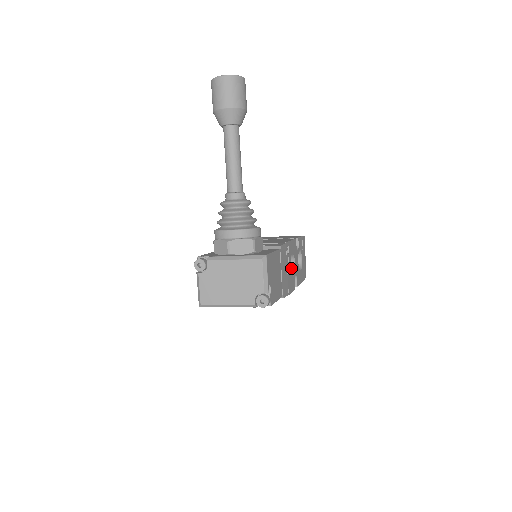
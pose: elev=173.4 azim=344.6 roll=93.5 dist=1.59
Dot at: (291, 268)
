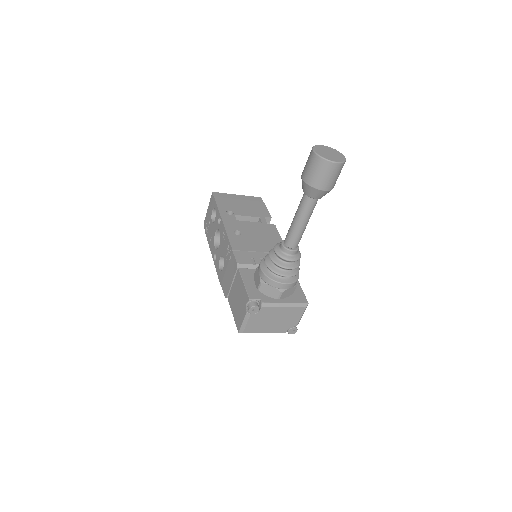
Dot at: occluded
